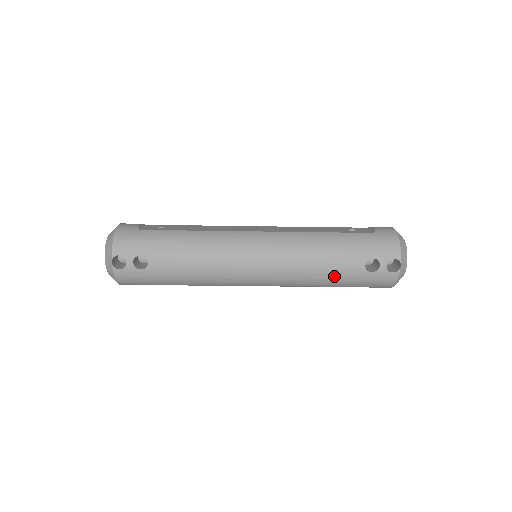
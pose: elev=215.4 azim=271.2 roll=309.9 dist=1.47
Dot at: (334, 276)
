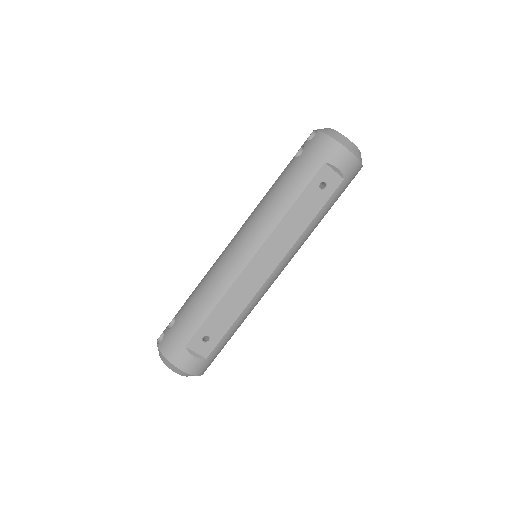
Dot at: (283, 184)
